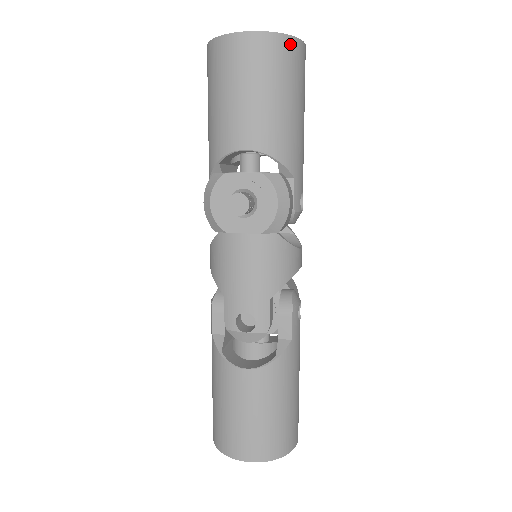
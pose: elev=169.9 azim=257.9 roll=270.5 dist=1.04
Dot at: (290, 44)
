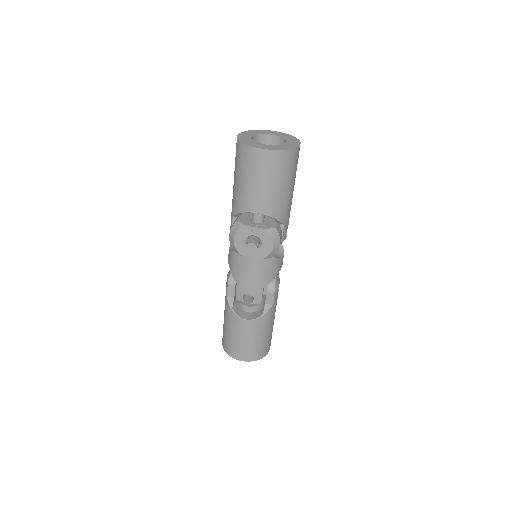
Dot at: (291, 154)
